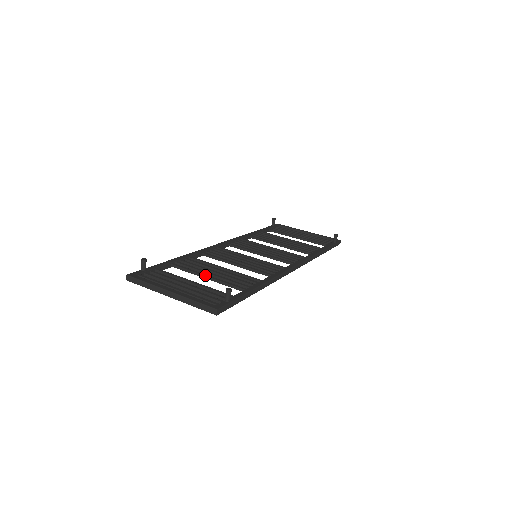
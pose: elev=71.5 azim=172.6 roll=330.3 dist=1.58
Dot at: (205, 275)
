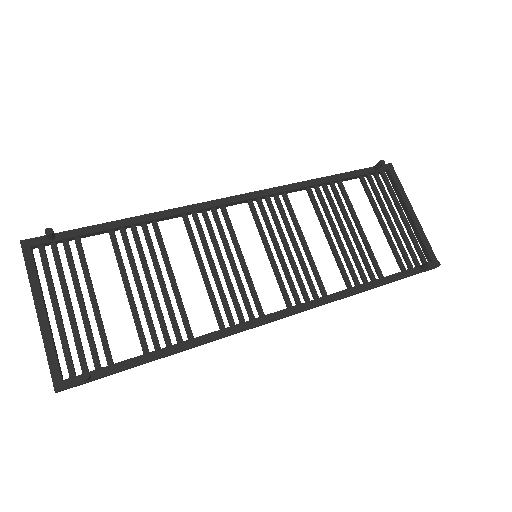
Dot at: (126, 286)
